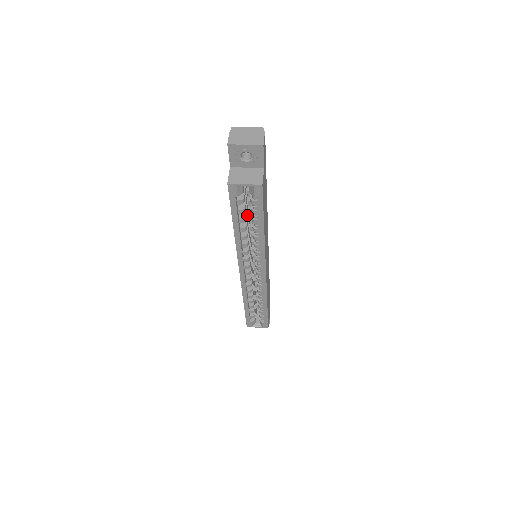
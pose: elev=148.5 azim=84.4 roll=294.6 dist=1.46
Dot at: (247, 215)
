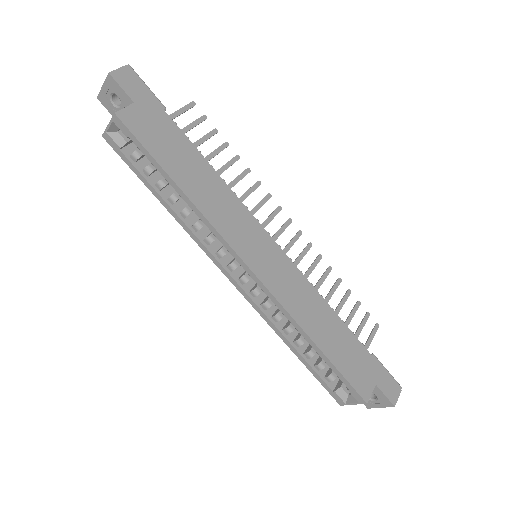
Dot at: occluded
